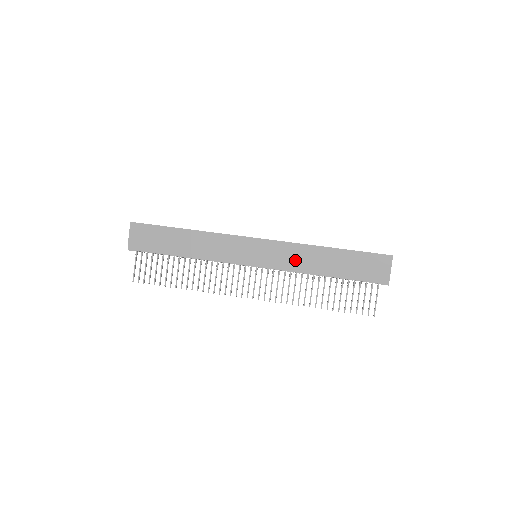
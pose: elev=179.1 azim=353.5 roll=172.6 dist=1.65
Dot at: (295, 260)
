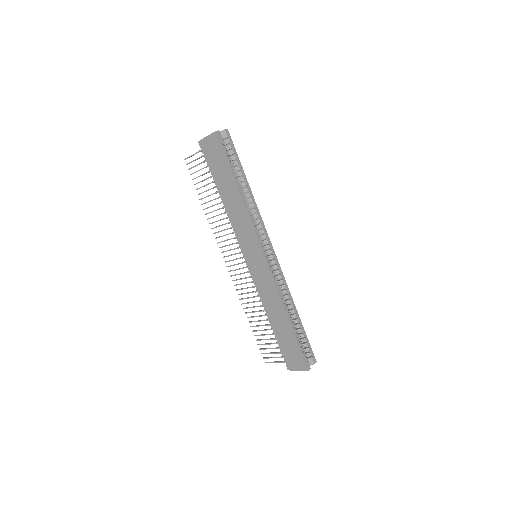
Dot at: (266, 293)
